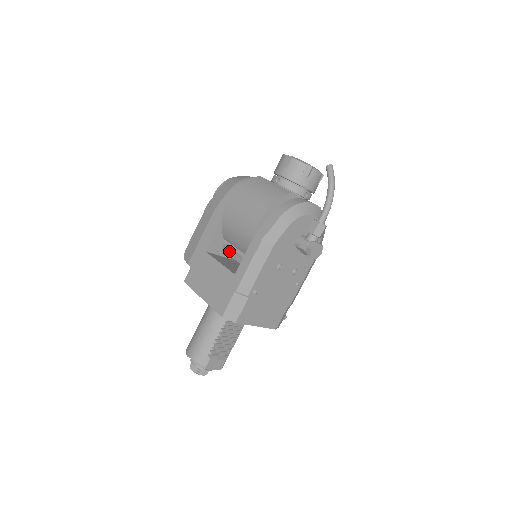
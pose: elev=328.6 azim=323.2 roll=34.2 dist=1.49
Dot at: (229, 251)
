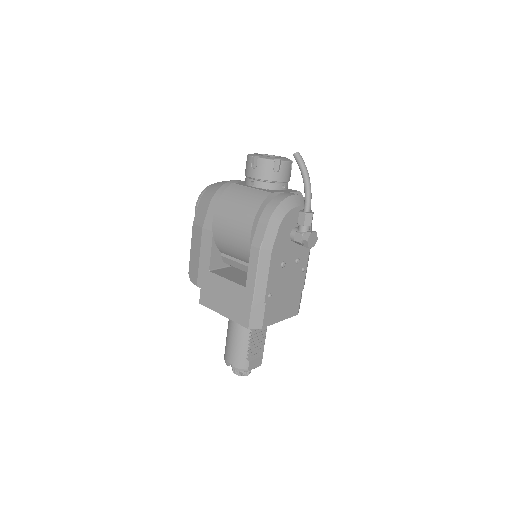
Dot at: (230, 262)
